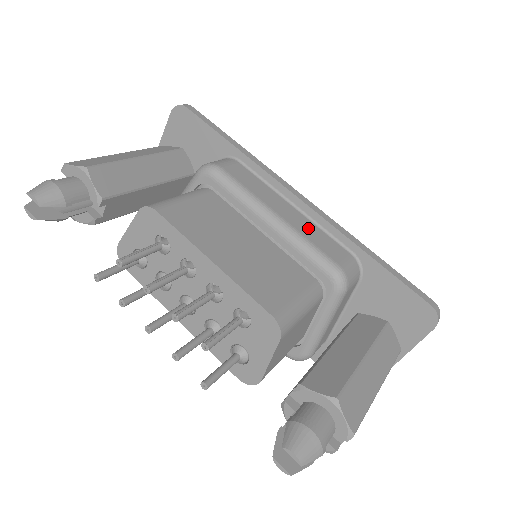
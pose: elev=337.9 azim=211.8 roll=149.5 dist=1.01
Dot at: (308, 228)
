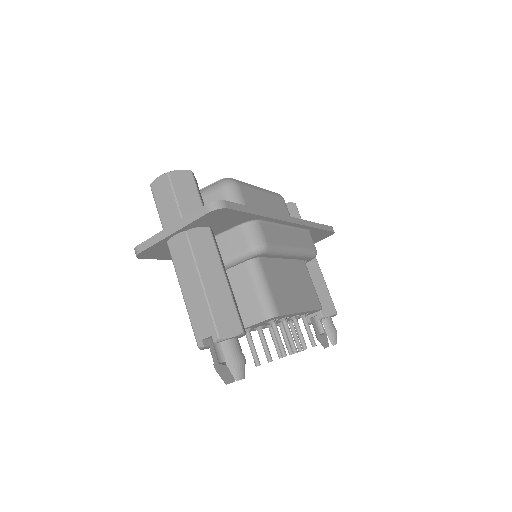
Dot at: (299, 238)
